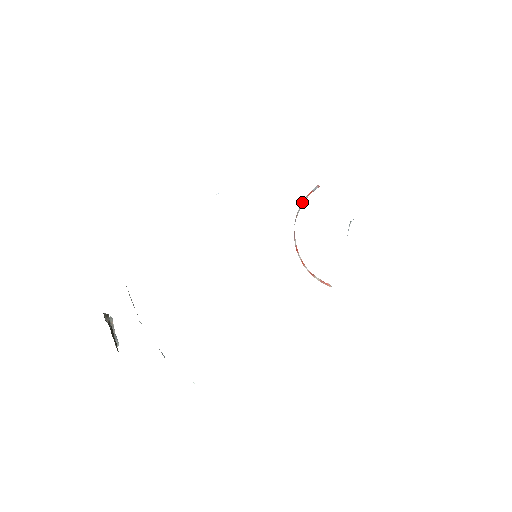
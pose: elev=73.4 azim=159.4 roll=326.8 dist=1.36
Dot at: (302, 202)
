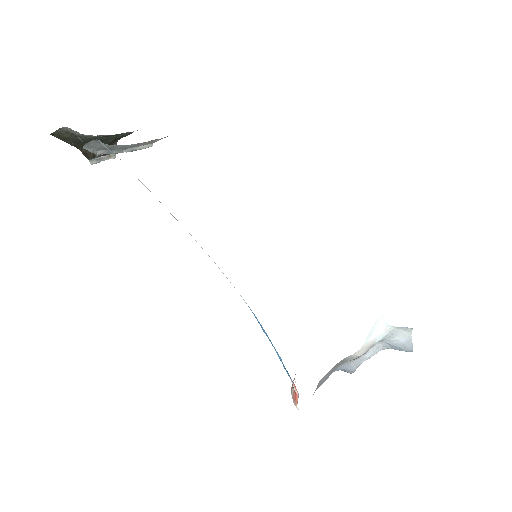
Dot at: occluded
